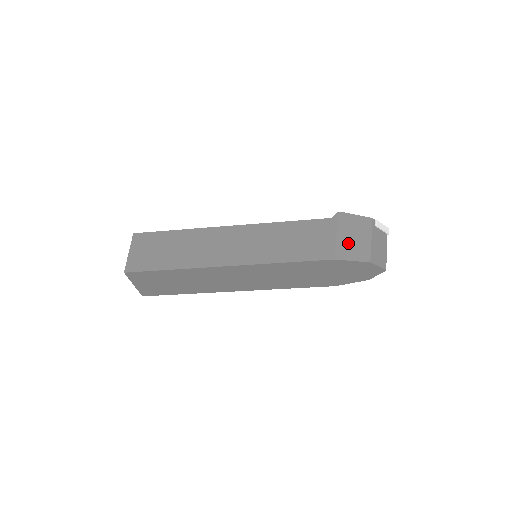
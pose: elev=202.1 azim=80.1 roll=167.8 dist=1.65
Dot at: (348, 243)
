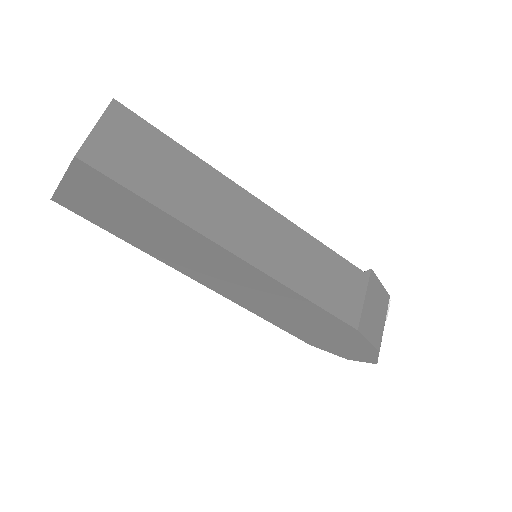
Dot at: (370, 315)
